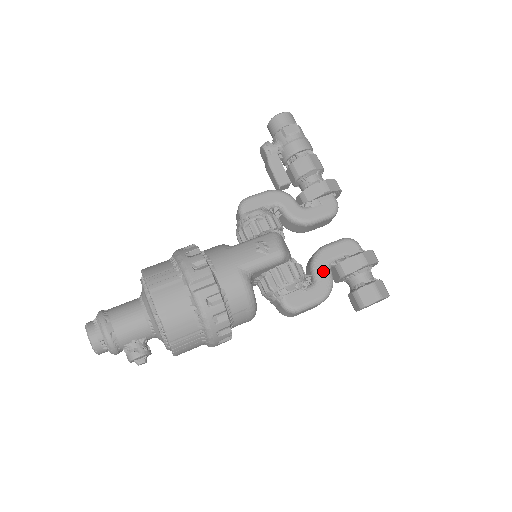
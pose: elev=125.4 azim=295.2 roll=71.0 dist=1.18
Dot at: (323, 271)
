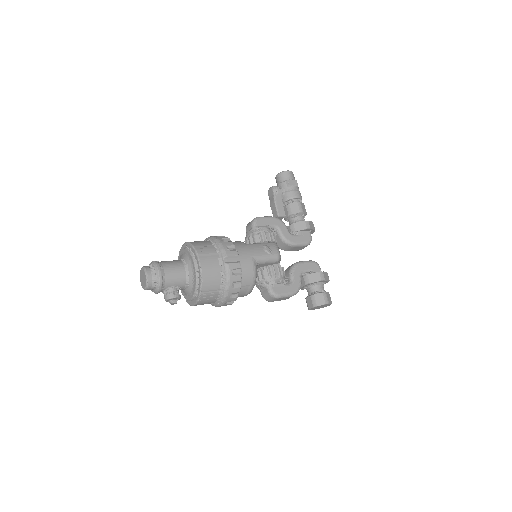
Dot at: (297, 277)
